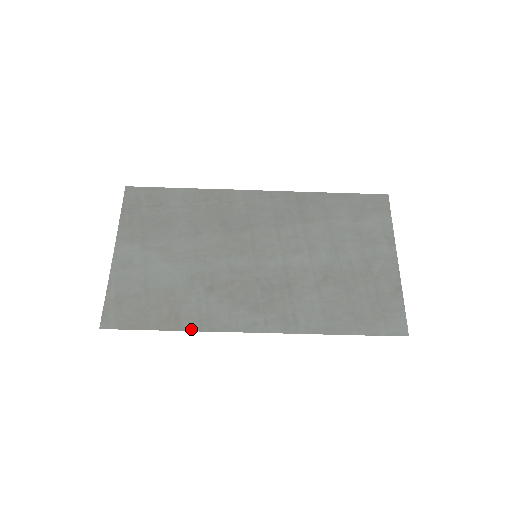
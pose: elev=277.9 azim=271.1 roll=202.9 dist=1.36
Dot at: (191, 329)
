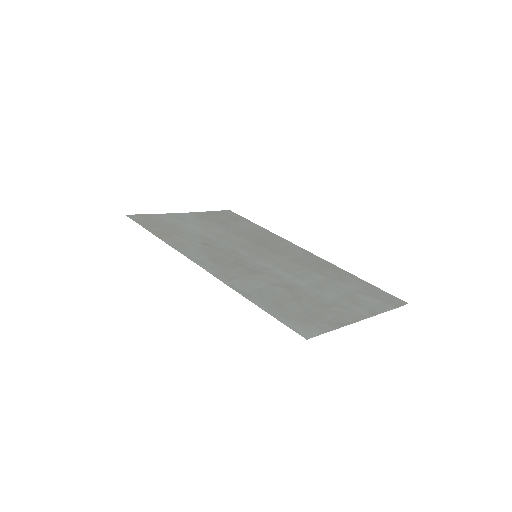
Dot at: (165, 241)
